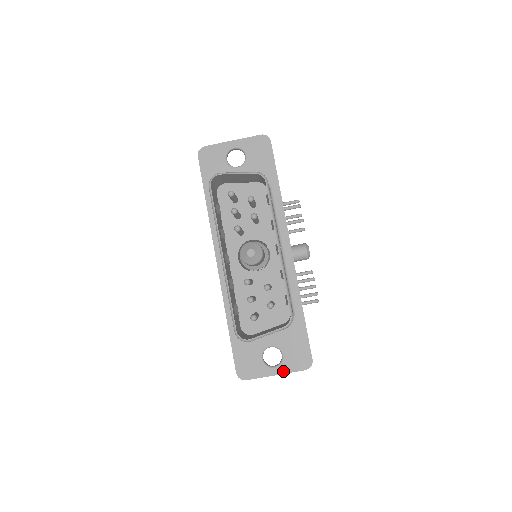
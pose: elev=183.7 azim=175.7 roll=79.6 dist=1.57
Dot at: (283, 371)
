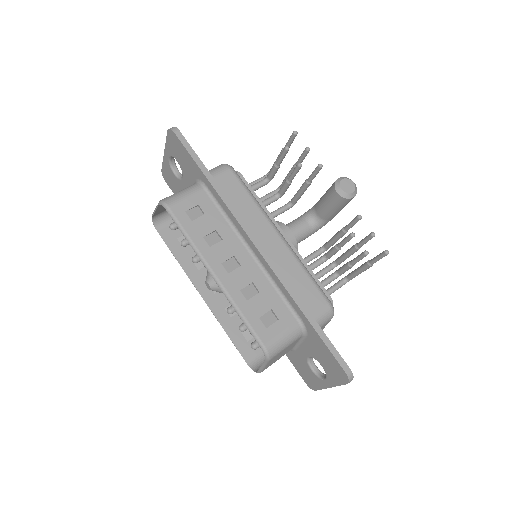
Dot at: (332, 384)
